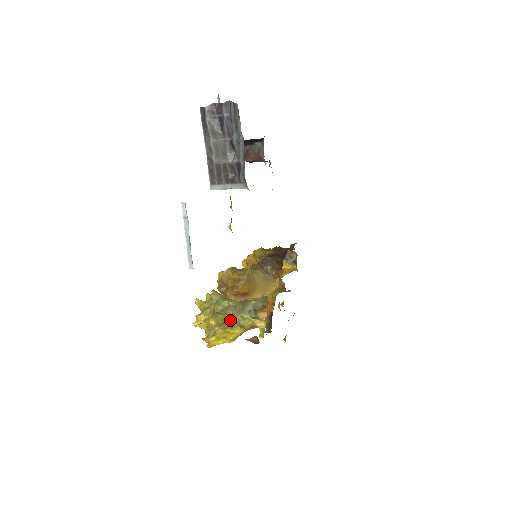
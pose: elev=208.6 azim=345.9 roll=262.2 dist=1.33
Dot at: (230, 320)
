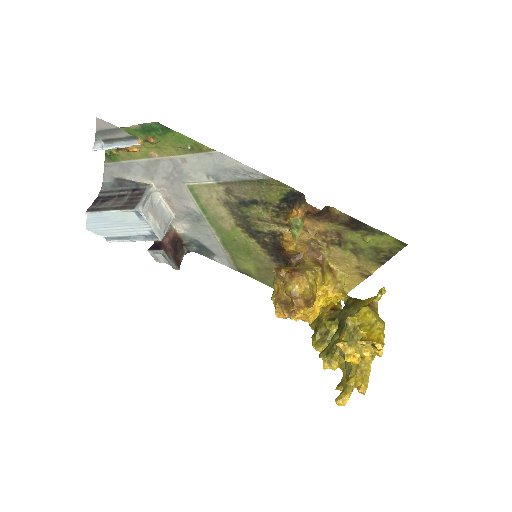
Dot at: occluded
